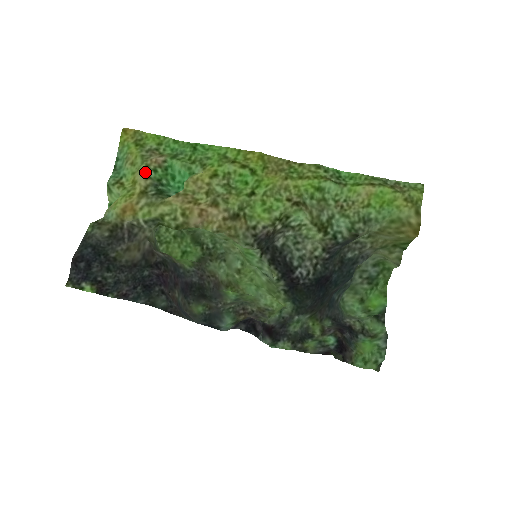
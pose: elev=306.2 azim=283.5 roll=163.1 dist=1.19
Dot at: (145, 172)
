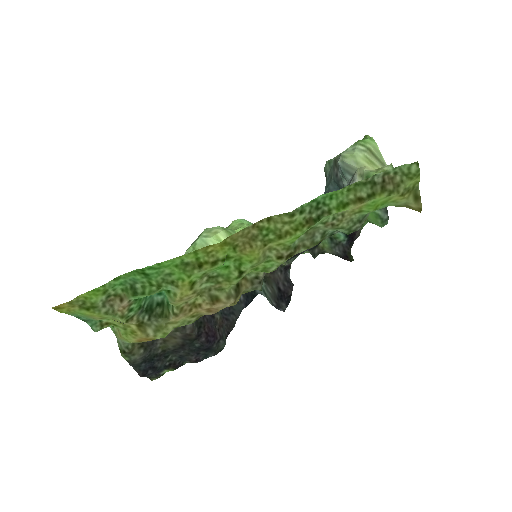
Dot at: (126, 320)
